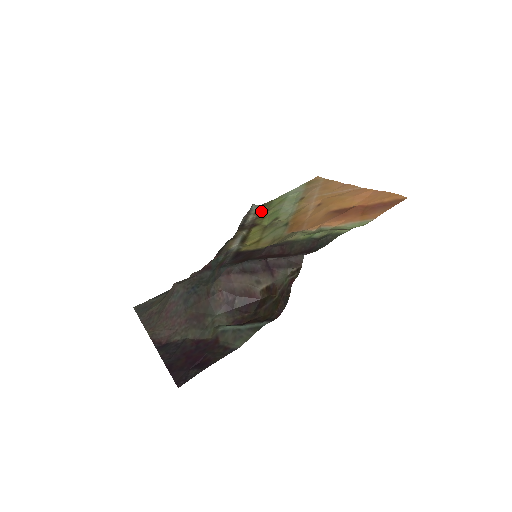
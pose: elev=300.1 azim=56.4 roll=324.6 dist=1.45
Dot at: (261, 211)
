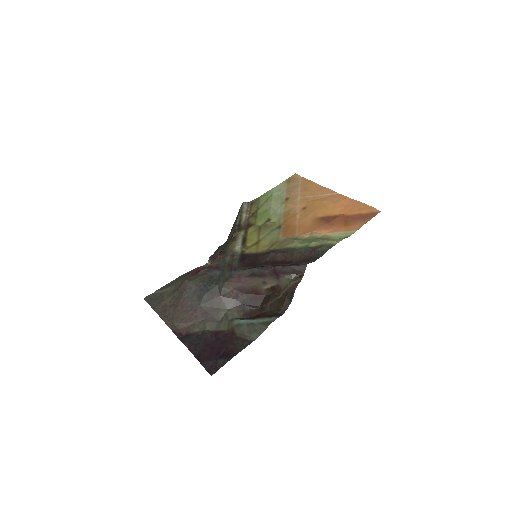
Dot at: (252, 210)
